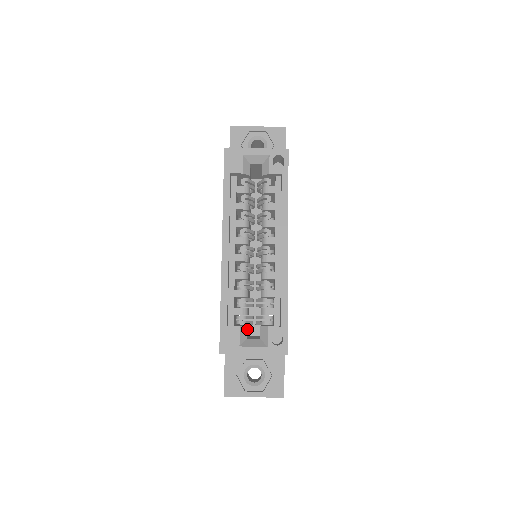
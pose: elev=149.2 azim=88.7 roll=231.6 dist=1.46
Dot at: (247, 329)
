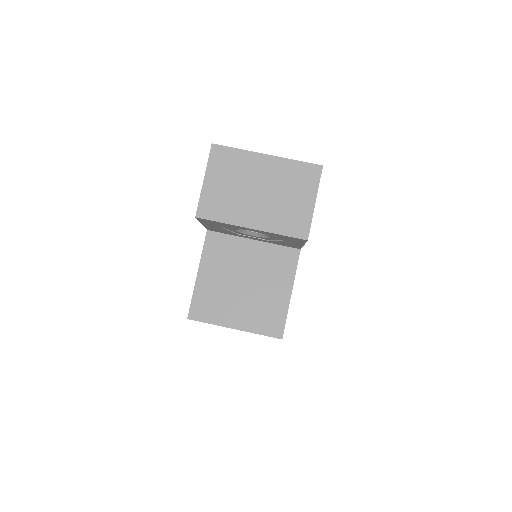
Dot at: occluded
